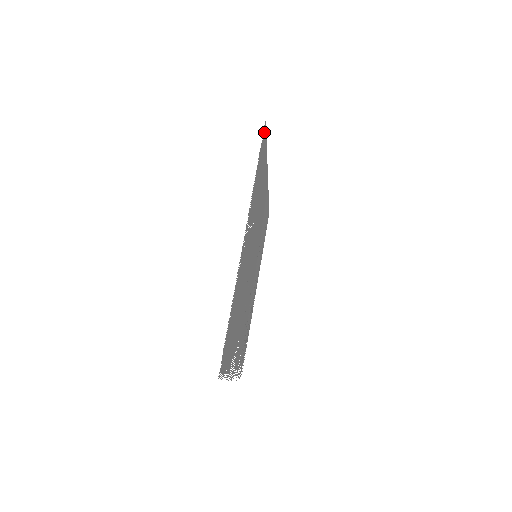
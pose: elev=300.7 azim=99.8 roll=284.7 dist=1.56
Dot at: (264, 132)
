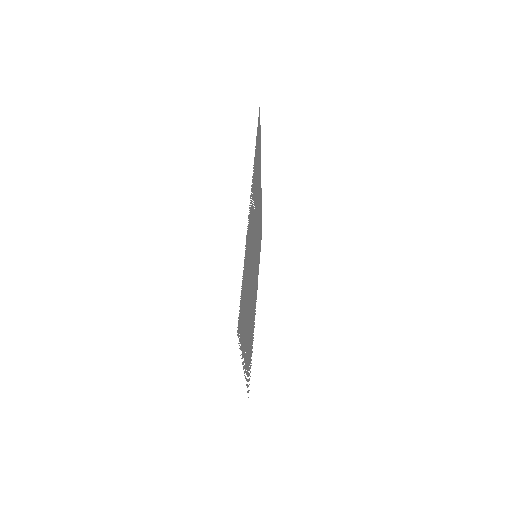
Dot at: (259, 114)
